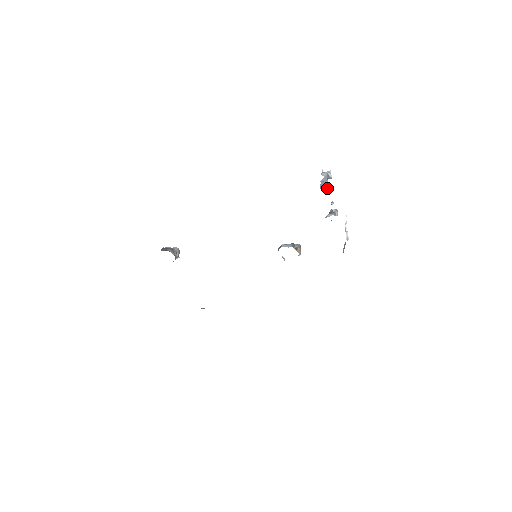
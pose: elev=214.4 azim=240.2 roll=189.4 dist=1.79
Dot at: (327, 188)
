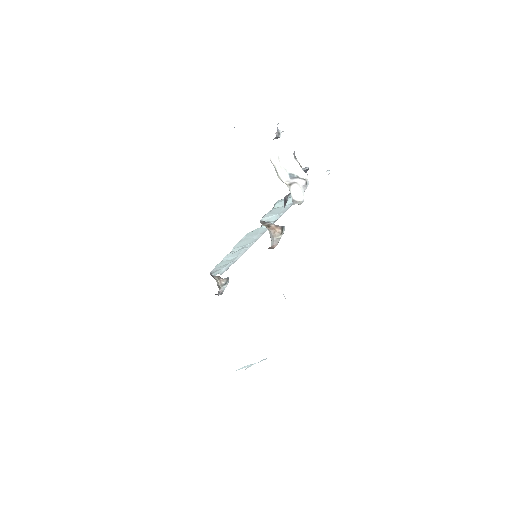
Dot at: occluded
